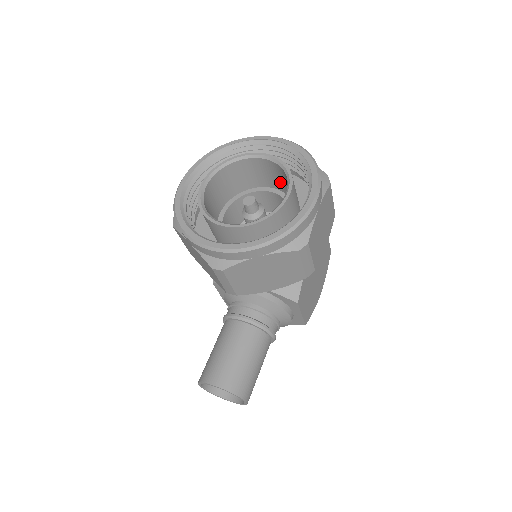
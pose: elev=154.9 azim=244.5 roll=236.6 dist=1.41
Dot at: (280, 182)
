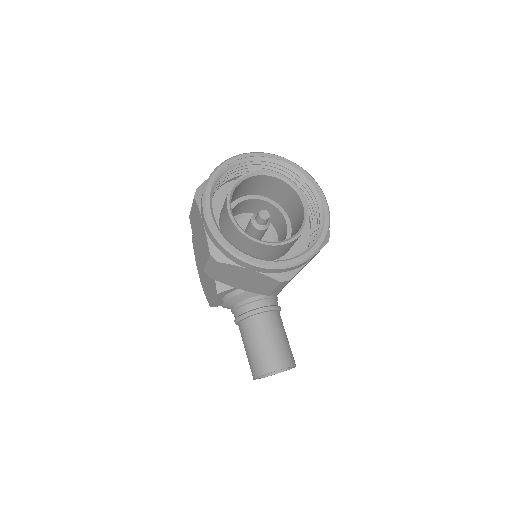
Dot at: (266, 189)
